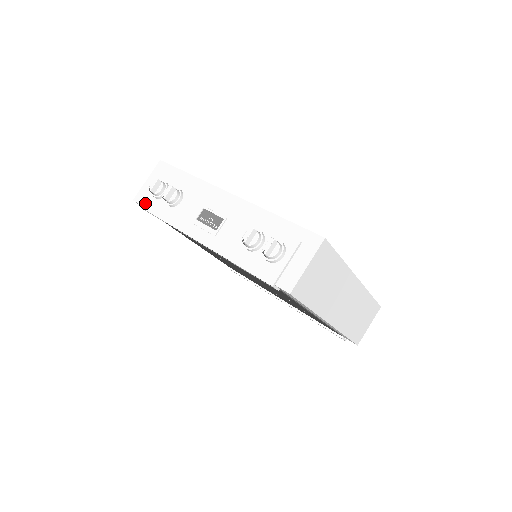
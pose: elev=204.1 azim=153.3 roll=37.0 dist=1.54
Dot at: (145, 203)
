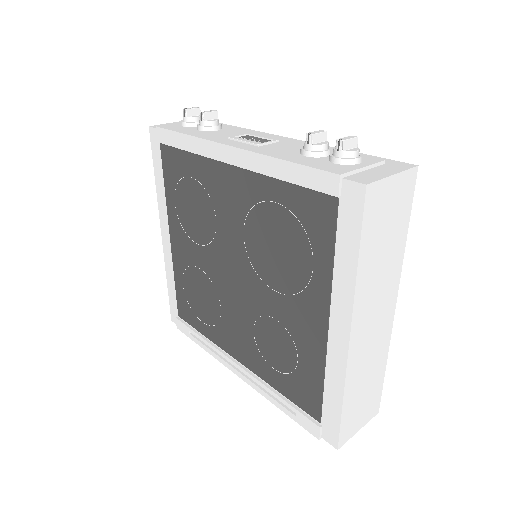
Dot at: (166, 126)
